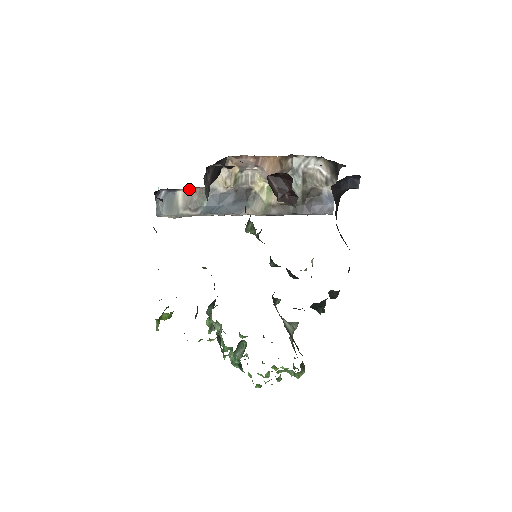
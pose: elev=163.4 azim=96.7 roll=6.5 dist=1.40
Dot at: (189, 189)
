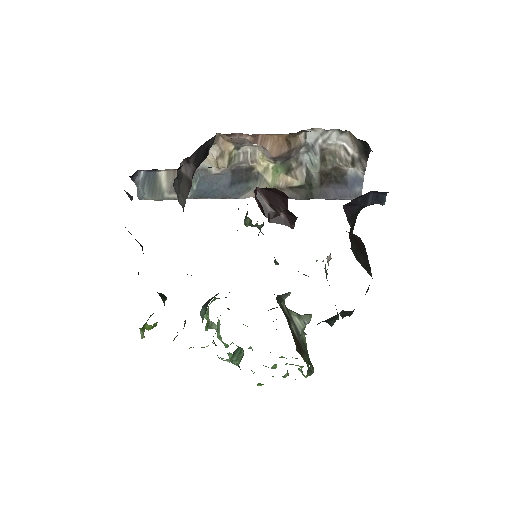
Dot at: (173, 169)
